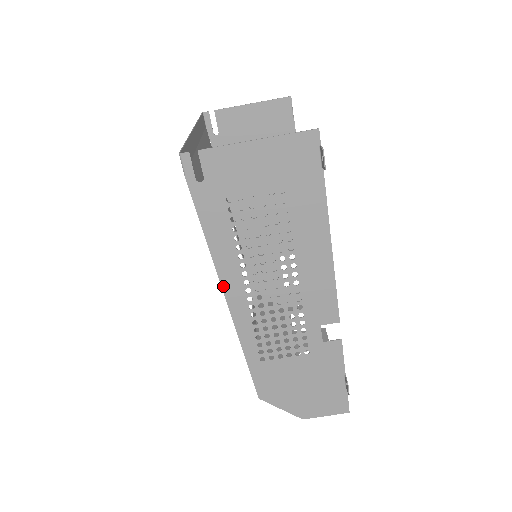
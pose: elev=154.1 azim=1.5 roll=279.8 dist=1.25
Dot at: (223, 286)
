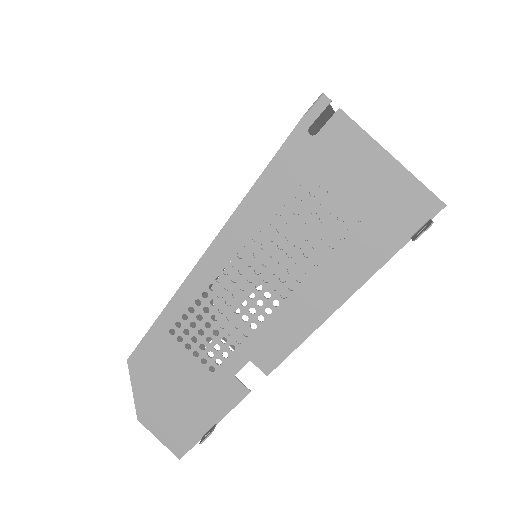
Dot at: (220, 235)
